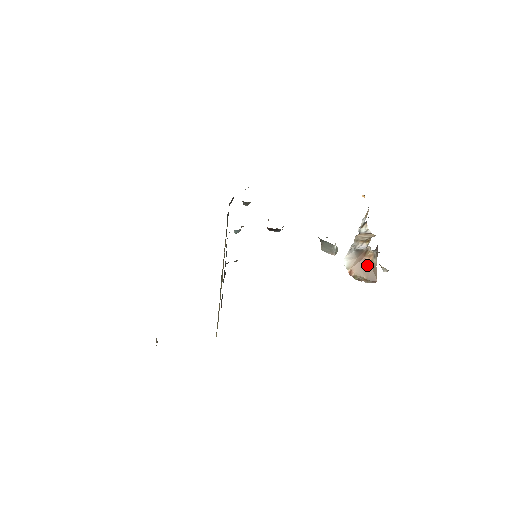
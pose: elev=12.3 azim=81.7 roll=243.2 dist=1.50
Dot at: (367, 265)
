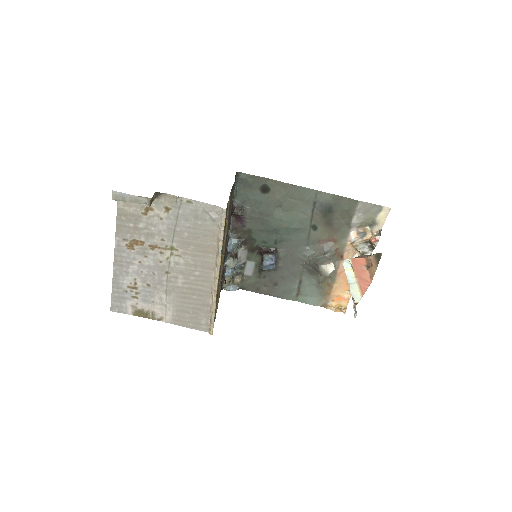
Dot at: occluded
